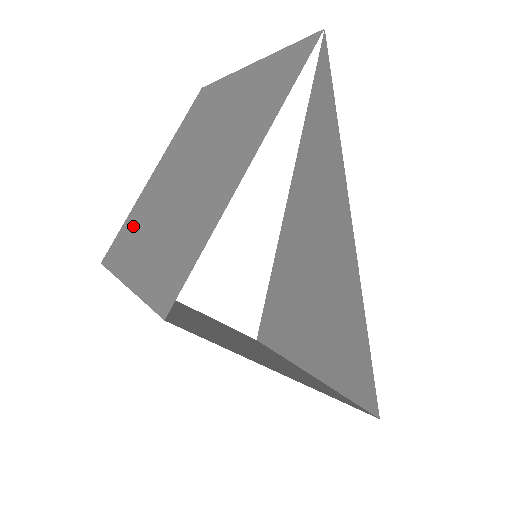
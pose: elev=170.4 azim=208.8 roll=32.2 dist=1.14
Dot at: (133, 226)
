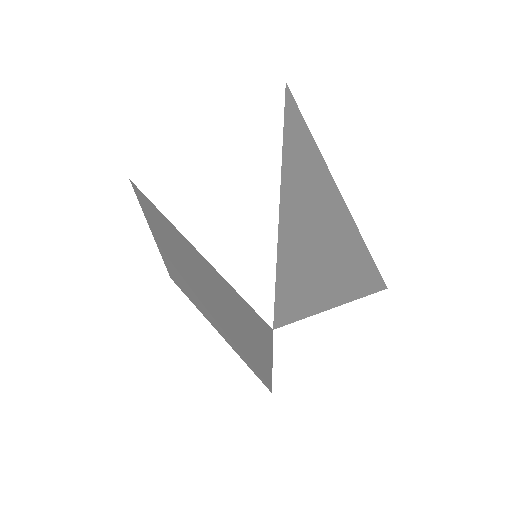
Dot at: occluded
